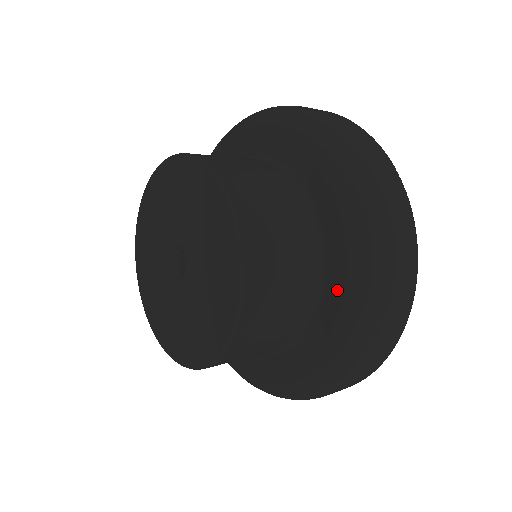
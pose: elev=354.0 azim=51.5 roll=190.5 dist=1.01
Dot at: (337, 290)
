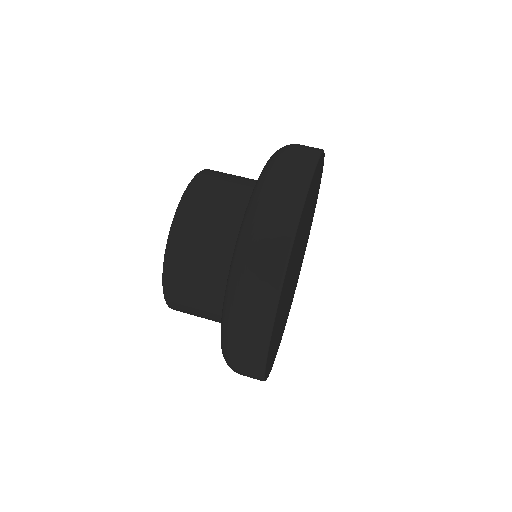
Dot at: occluded
